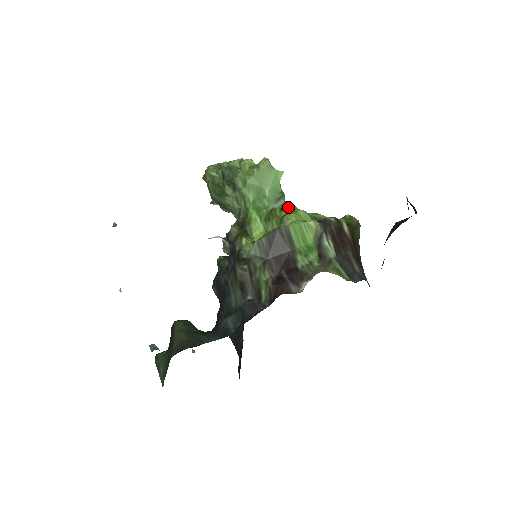
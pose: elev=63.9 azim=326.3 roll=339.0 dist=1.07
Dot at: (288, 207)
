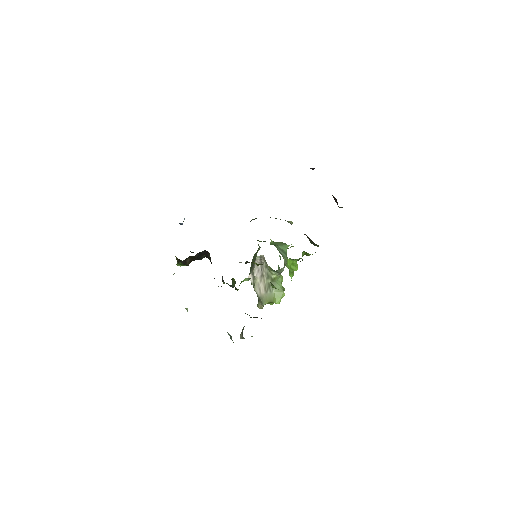
Dot at: occluded
